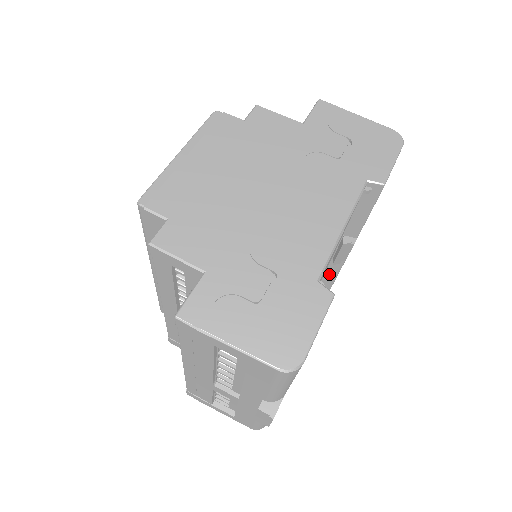
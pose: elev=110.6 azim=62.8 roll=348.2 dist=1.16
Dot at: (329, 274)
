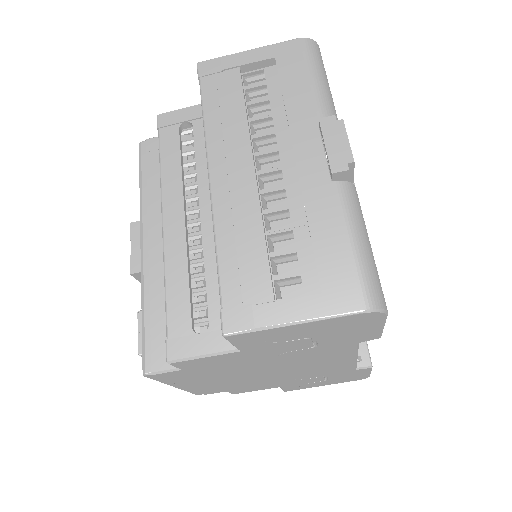
Dot at: occluded
